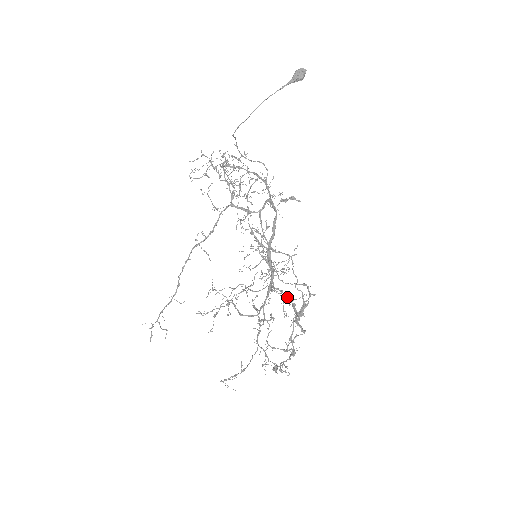
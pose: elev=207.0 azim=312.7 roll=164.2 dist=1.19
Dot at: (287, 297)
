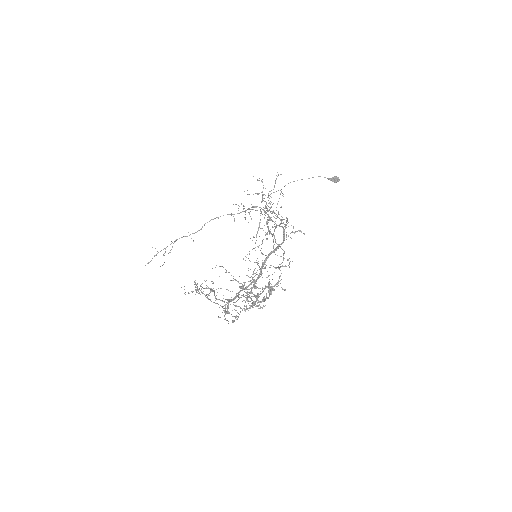
Dot at: (259, 301)
